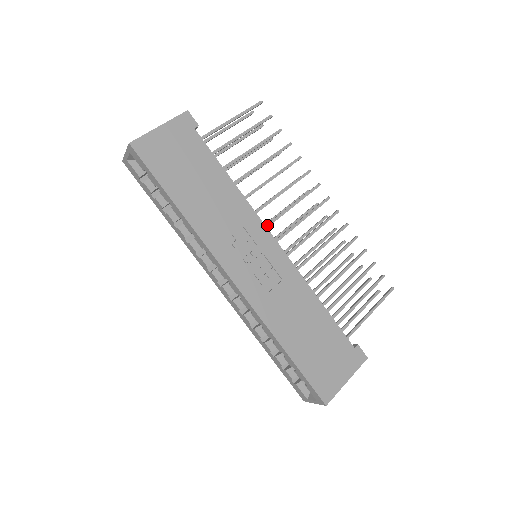
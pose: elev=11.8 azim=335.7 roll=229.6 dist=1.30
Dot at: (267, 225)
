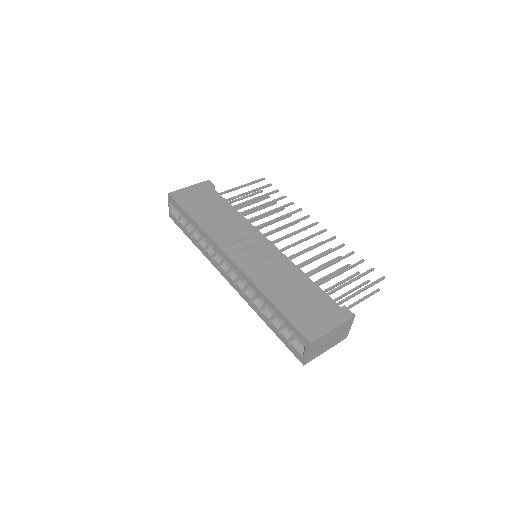
Dot at: (263, 234)
